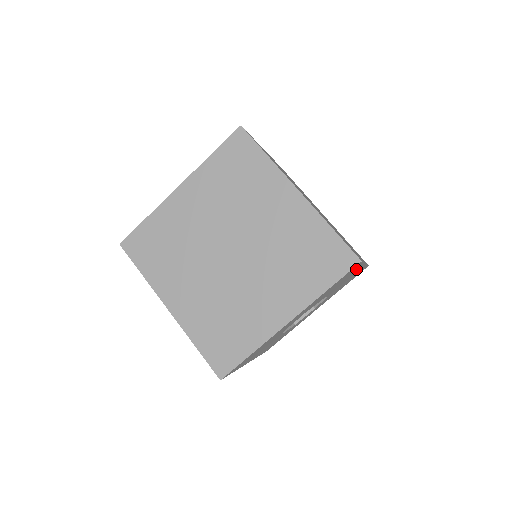
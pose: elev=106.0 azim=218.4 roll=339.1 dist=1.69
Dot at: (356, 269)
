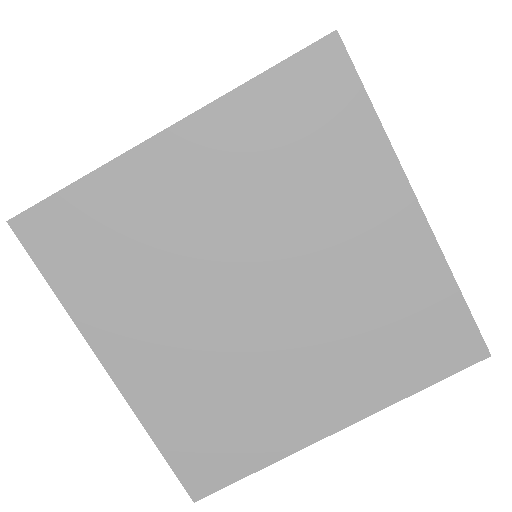
Dot at: occluded
